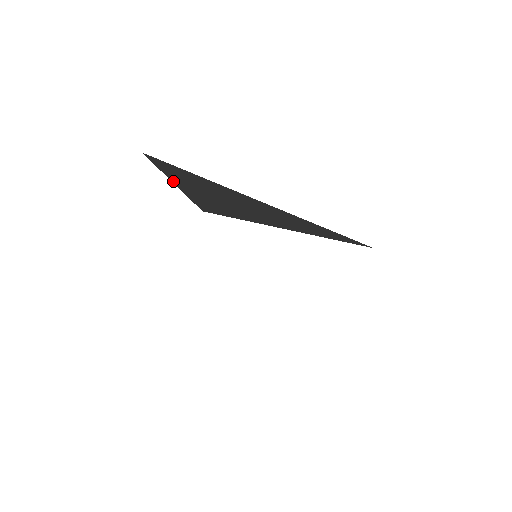
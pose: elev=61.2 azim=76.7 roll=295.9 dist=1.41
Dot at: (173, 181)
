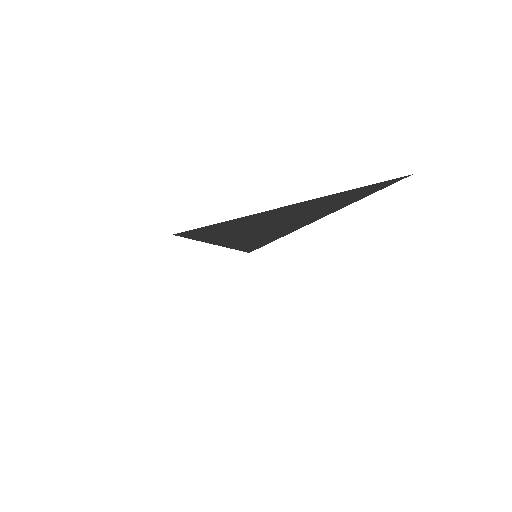
Dot at: (207, 242)
